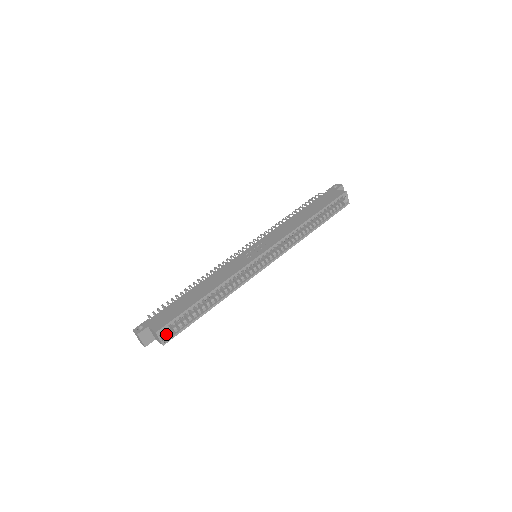
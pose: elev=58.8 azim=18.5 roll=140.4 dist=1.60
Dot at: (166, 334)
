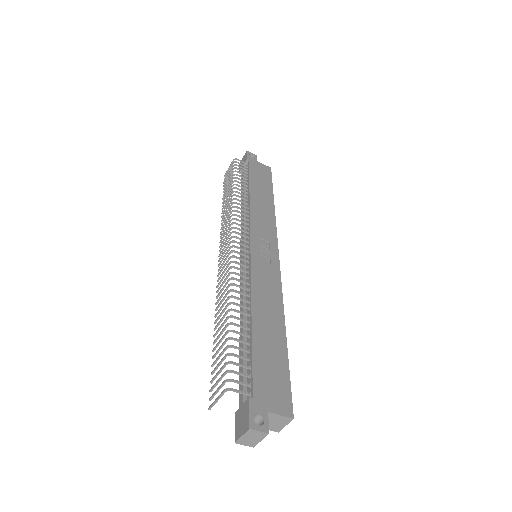
Dot at: occluded
